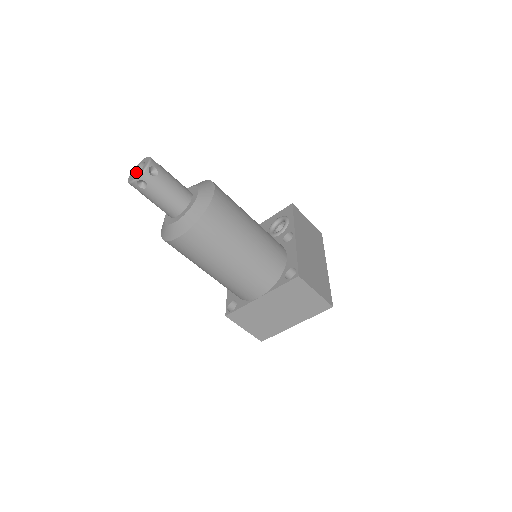
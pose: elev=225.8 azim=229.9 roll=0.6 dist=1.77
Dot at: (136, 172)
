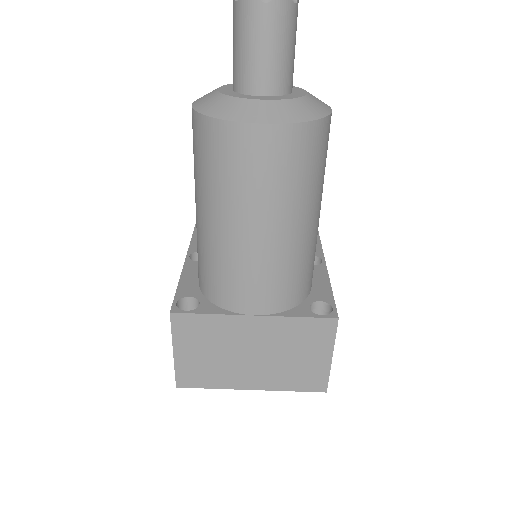
Dot at: out of frame
